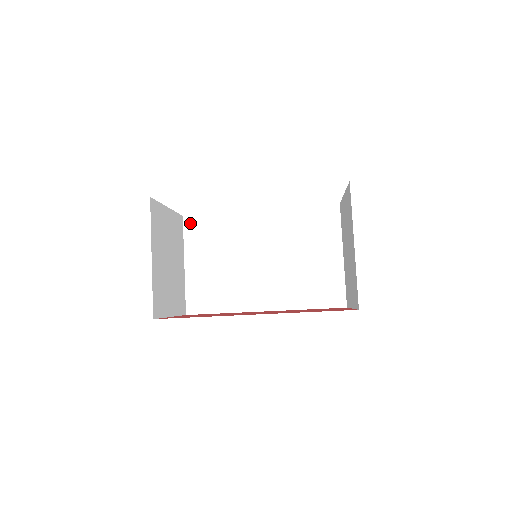
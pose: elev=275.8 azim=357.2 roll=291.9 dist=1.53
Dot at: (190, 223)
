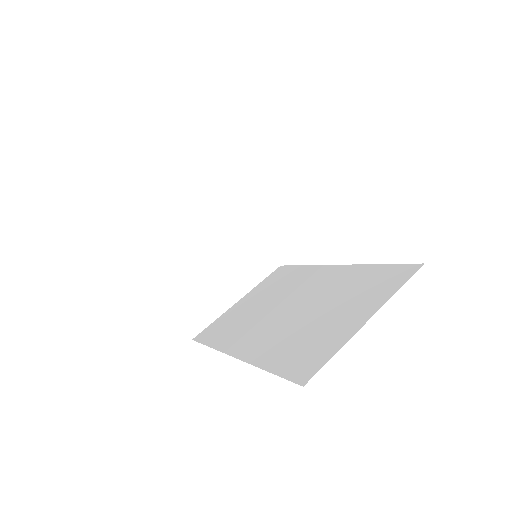
Dot at: (279, 271)
